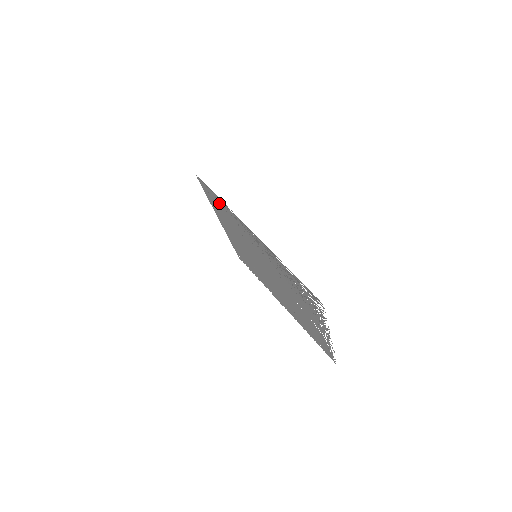
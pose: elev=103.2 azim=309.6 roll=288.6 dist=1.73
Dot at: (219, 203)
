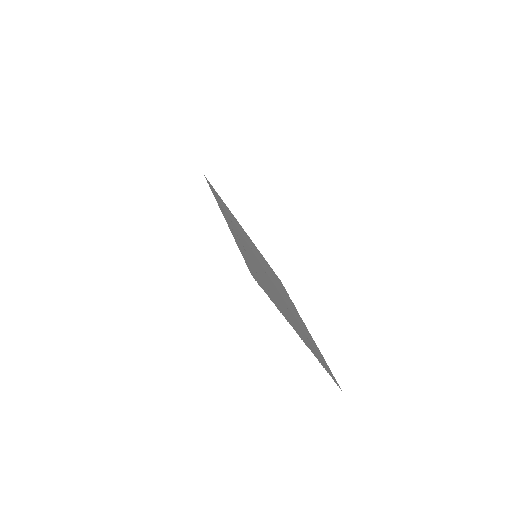
Dot at: (219, 200)
